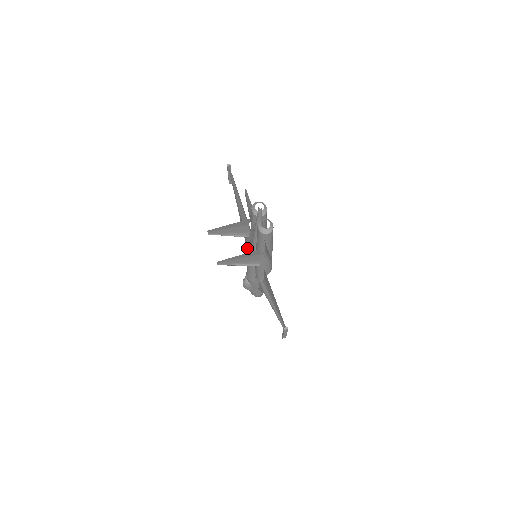
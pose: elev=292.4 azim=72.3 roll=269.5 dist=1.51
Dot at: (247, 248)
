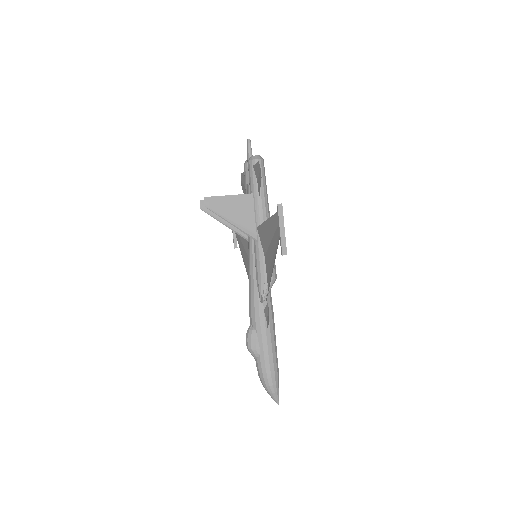
Dot at: (248, 272)
